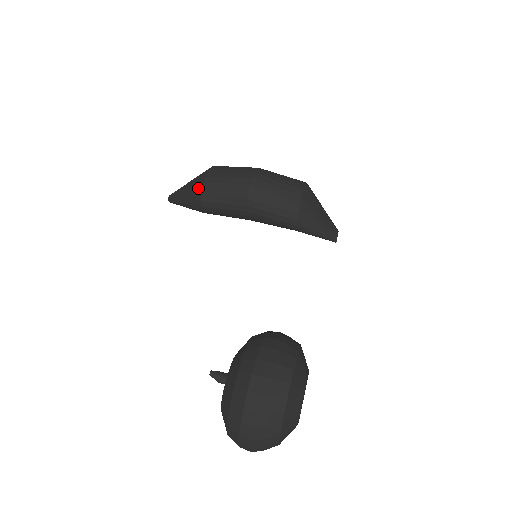
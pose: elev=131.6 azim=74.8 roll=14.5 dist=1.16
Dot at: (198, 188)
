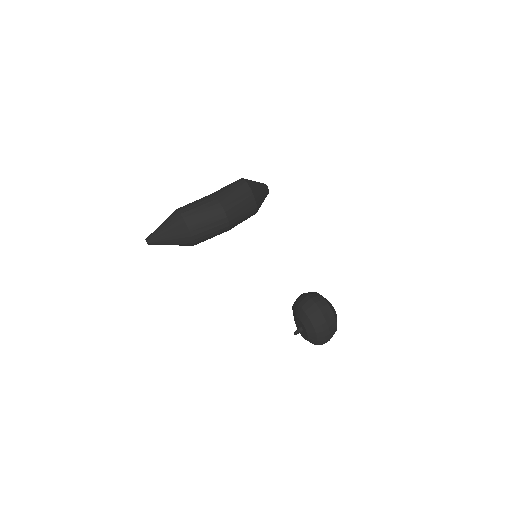
Dot at: (187, 240)
